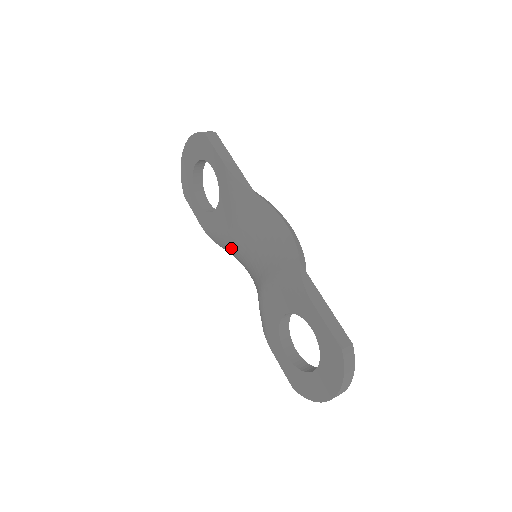
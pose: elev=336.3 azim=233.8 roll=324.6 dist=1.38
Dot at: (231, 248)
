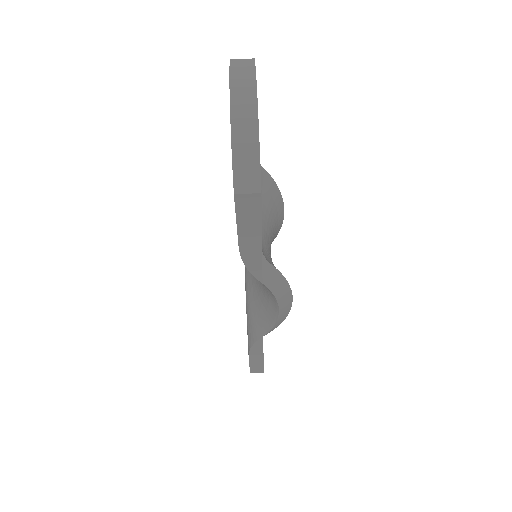
Dot at: occluded
